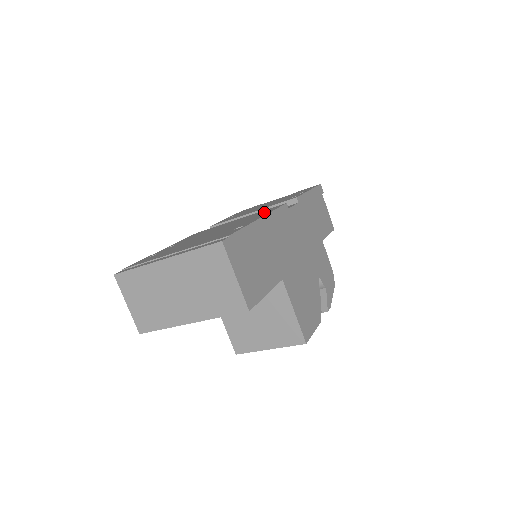
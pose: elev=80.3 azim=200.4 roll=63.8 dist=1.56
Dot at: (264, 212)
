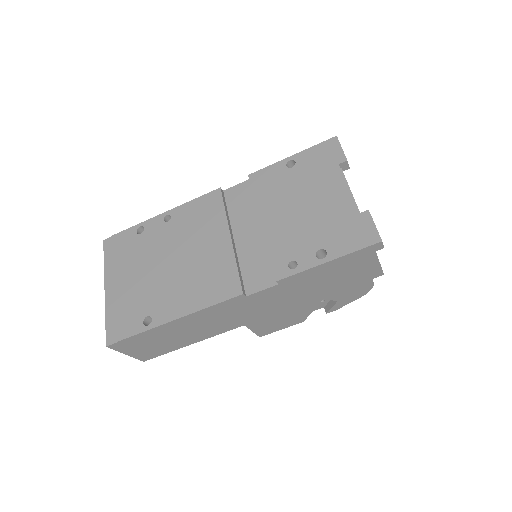
Dot at: (212, 289)
